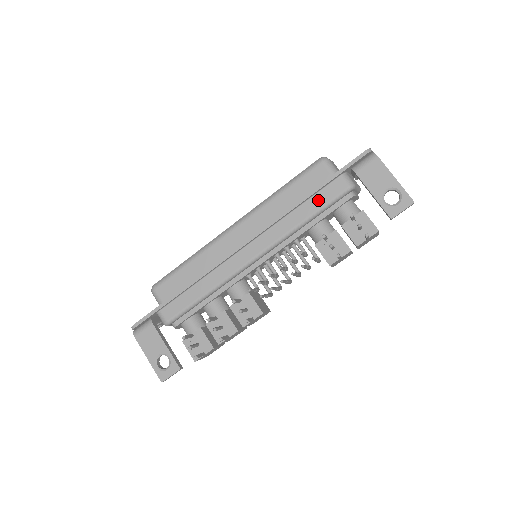
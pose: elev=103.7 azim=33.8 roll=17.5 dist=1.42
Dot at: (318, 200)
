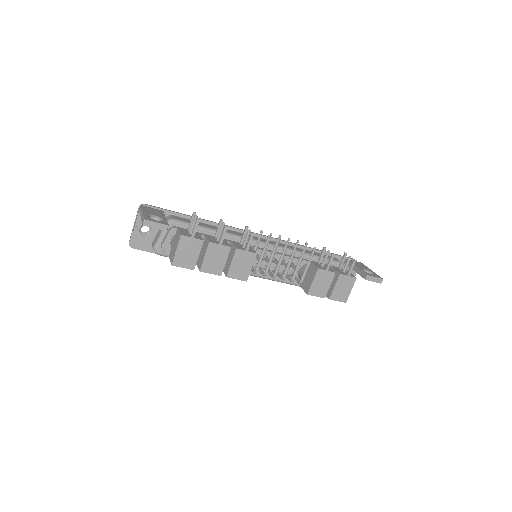
Dot at: (319, 254)
